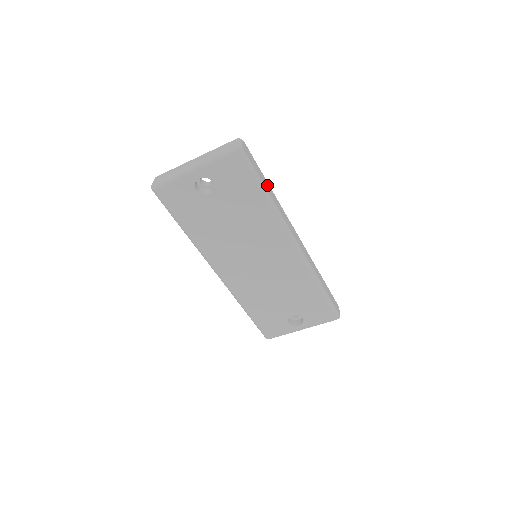
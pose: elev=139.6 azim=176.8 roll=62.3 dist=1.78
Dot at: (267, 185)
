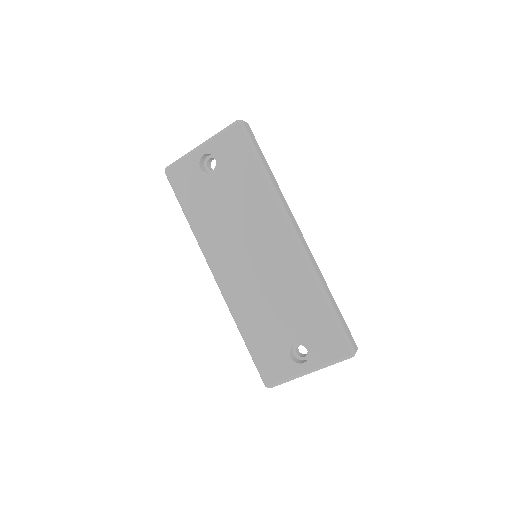
Dot at: (267, 167)
